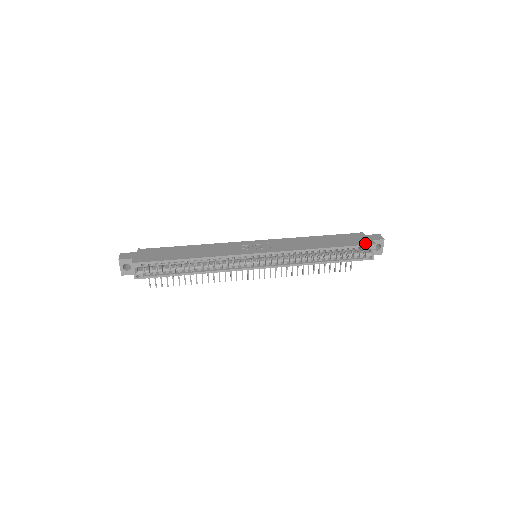
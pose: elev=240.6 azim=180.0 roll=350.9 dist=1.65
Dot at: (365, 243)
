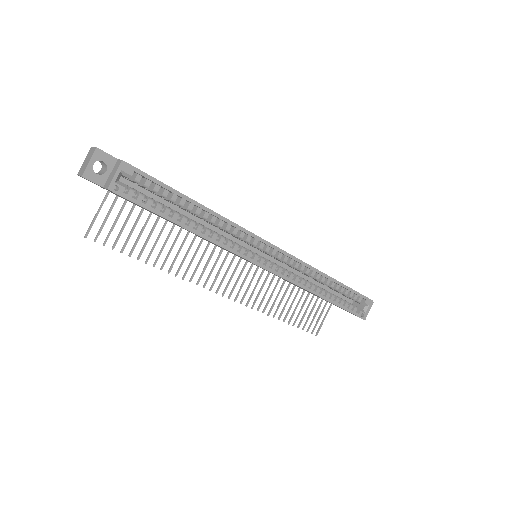
Dot at: (363, 295)
